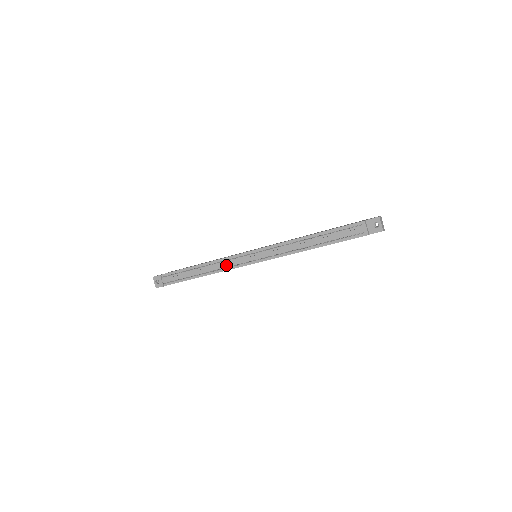
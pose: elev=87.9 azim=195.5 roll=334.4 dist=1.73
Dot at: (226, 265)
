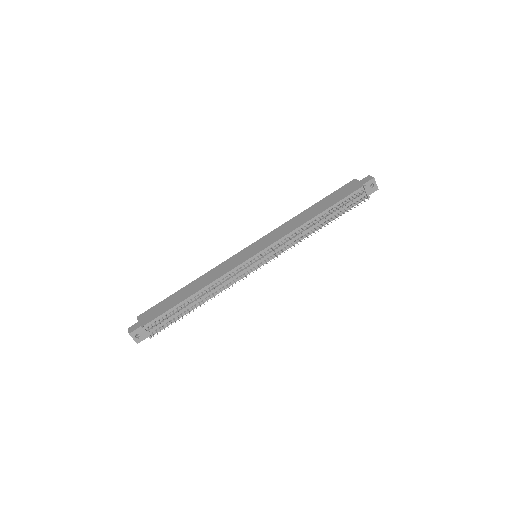
Dot at: (230, 280)
